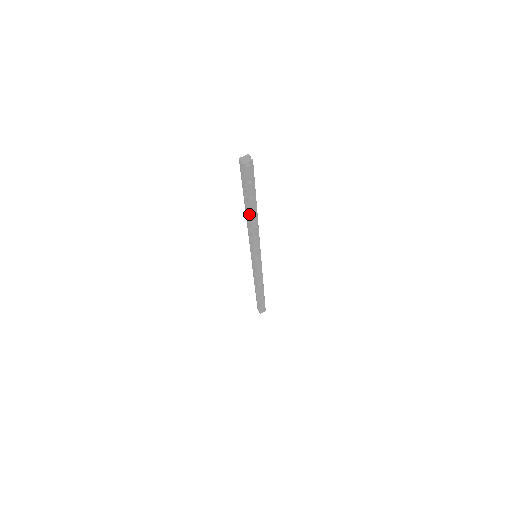
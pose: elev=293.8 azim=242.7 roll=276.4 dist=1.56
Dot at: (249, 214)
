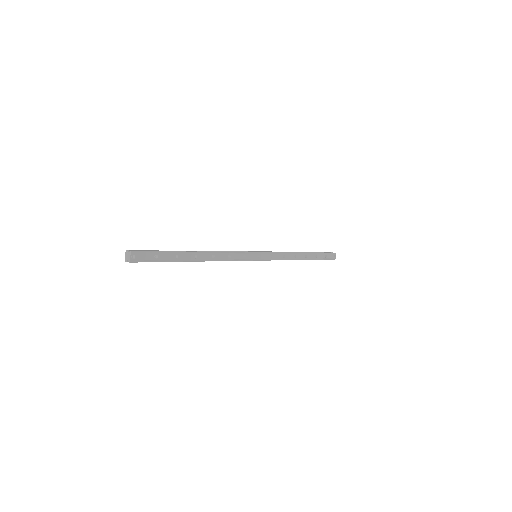
Dot at: (196, 261)
